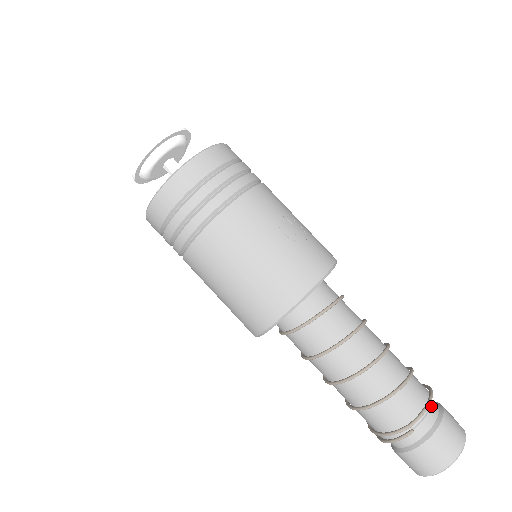
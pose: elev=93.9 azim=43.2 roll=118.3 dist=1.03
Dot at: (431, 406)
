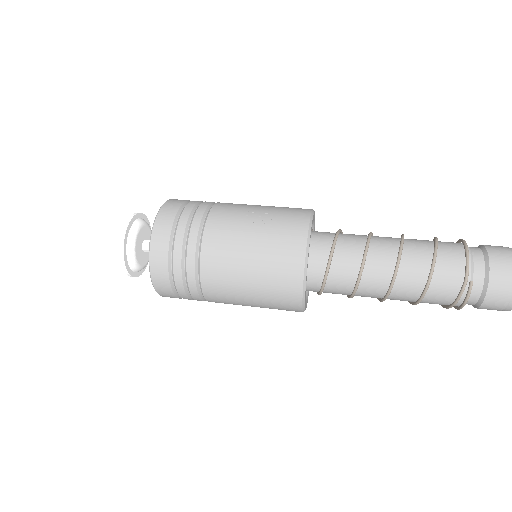
Dot at: (472, 252)
